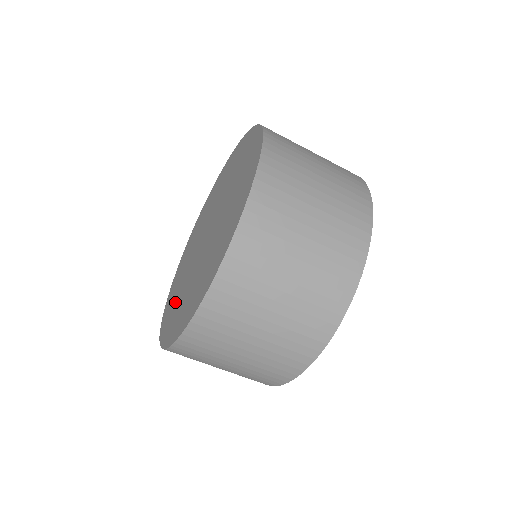
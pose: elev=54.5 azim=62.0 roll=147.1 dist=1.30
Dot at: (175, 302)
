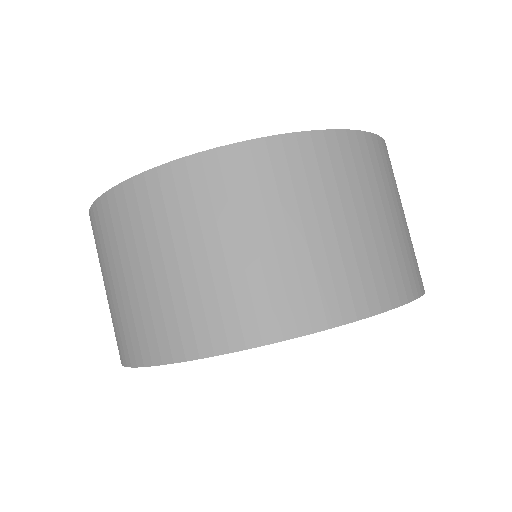
Dot at: occluded
